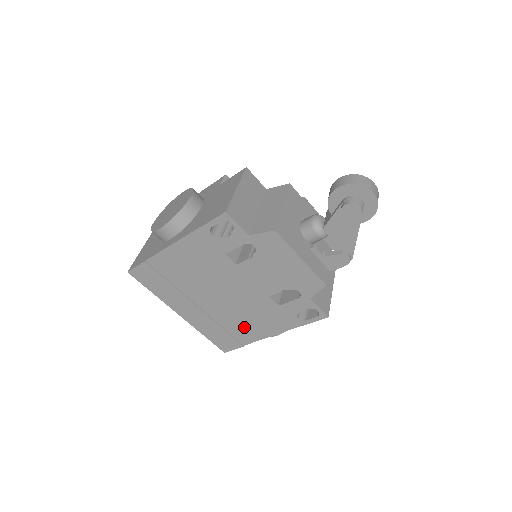
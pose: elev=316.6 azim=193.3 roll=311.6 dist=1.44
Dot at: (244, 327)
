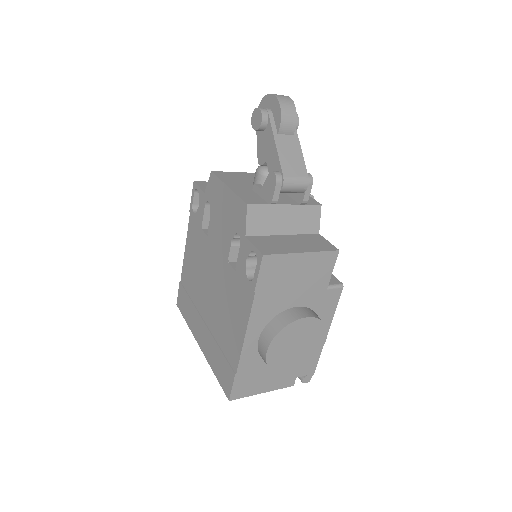
Dot at: (229, 334)
